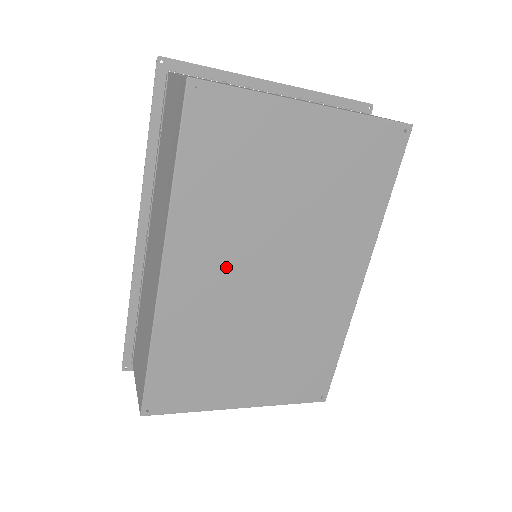
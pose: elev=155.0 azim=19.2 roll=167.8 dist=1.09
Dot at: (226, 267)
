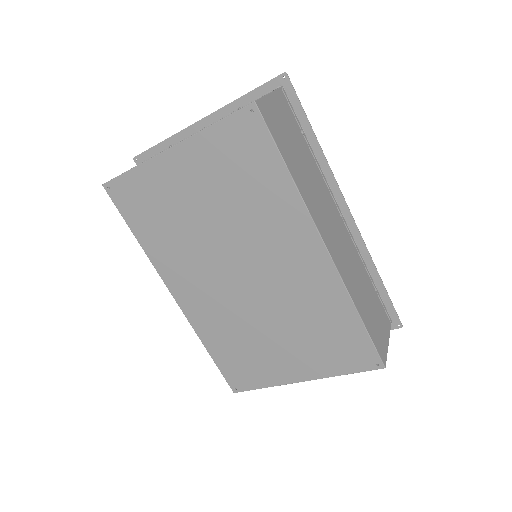
Dot at: (207, 281)
